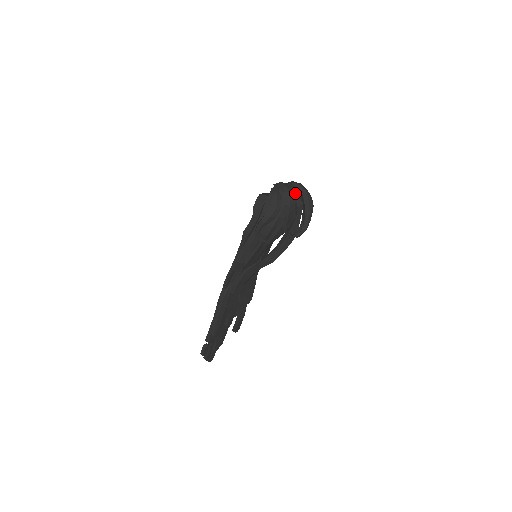
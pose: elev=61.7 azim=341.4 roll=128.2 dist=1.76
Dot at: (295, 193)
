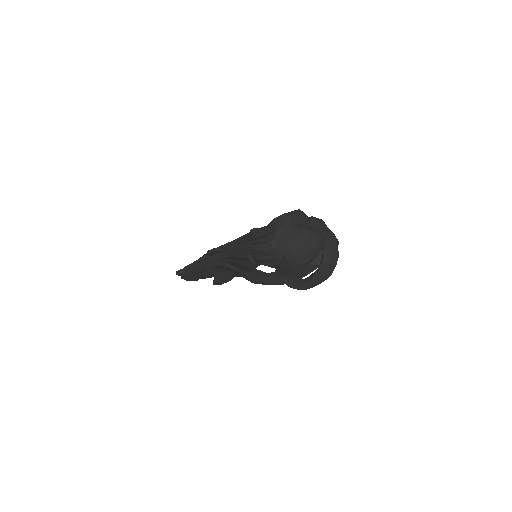
Dot at: (315, 251)
